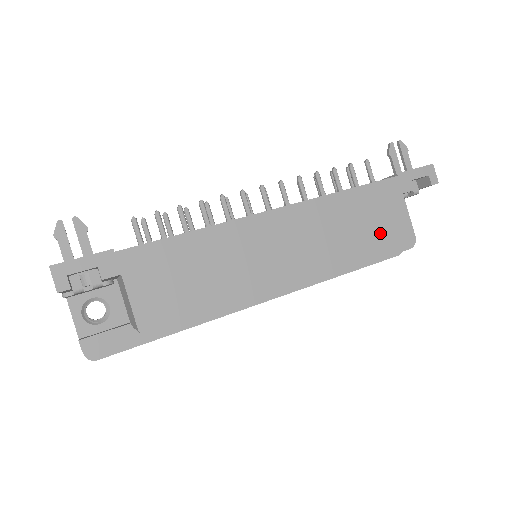
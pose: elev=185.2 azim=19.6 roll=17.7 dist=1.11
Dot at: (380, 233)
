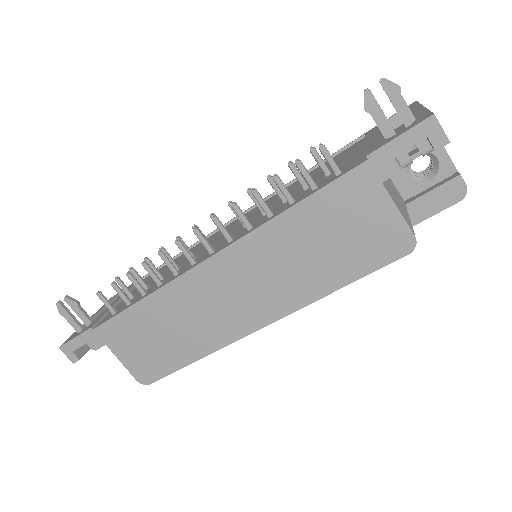
Dot at: (354, 247)
